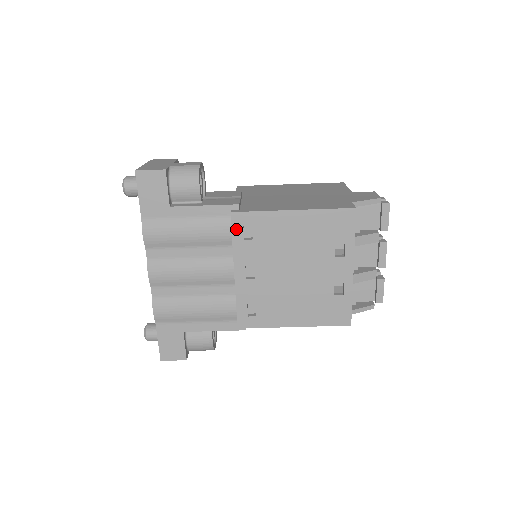
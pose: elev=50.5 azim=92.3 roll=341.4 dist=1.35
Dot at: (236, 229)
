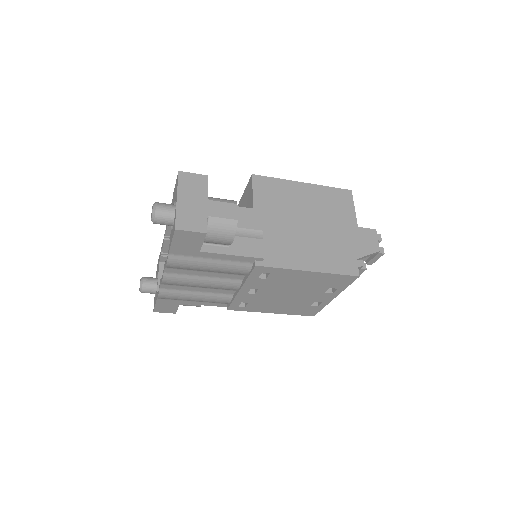
Dot at: (255, 273)
